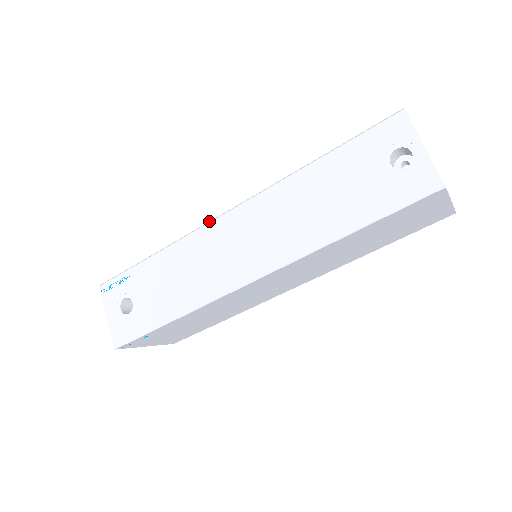
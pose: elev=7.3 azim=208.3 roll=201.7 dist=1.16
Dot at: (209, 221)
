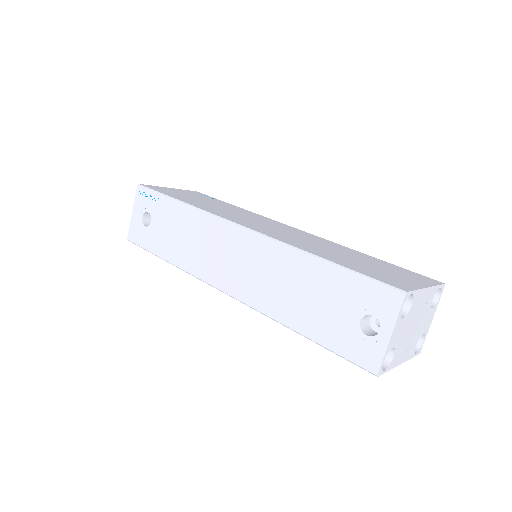
Dot at: (226, 219)
